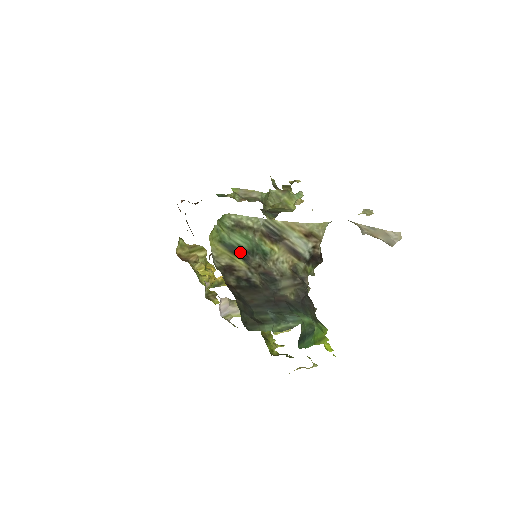
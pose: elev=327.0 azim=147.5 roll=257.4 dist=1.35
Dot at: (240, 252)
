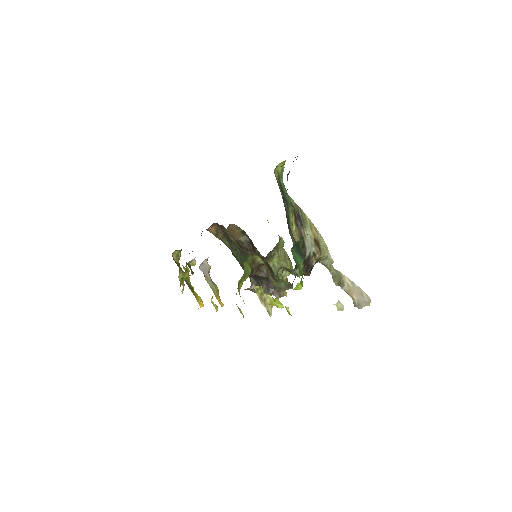
Dot at: (283, 193)
